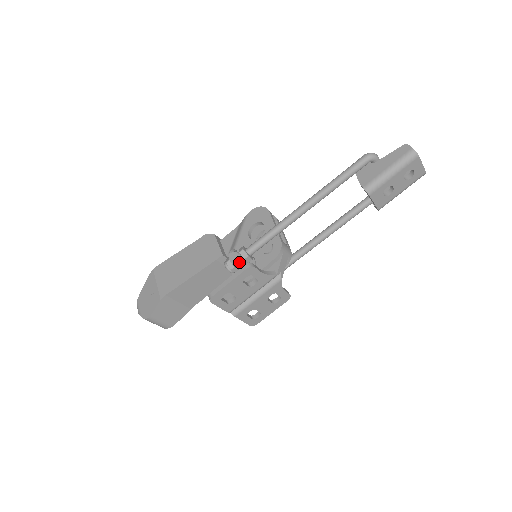
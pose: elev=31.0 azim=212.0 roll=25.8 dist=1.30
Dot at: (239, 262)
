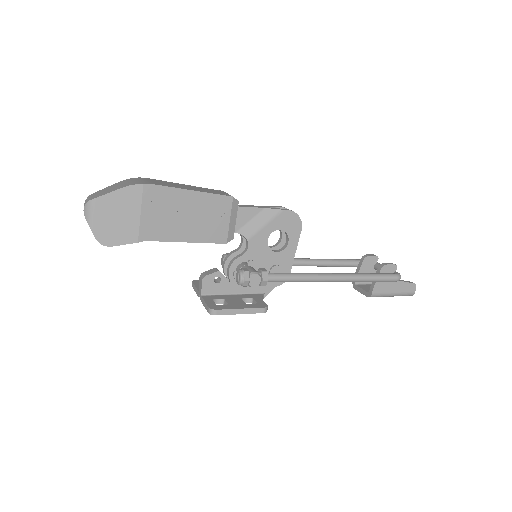
Dot at: (254, 286)
